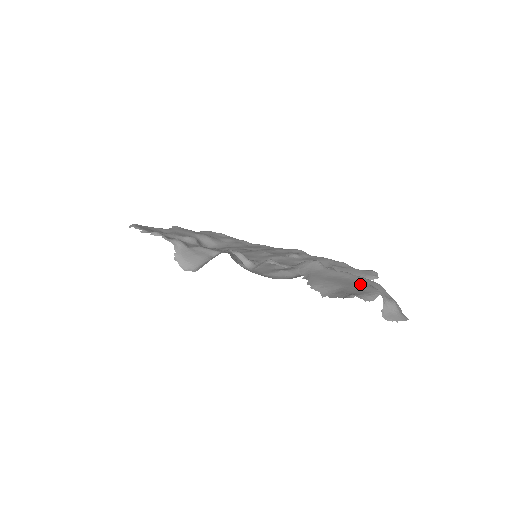
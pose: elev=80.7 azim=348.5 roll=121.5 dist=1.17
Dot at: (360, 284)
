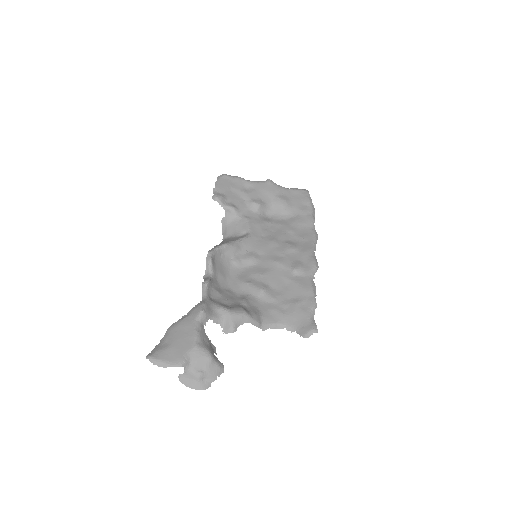
Dot at: (182, 350)
